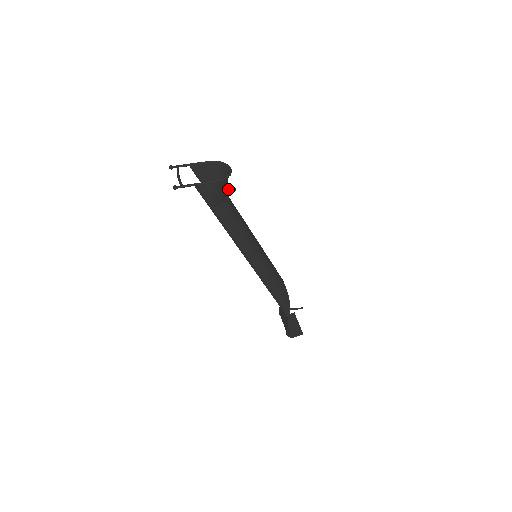
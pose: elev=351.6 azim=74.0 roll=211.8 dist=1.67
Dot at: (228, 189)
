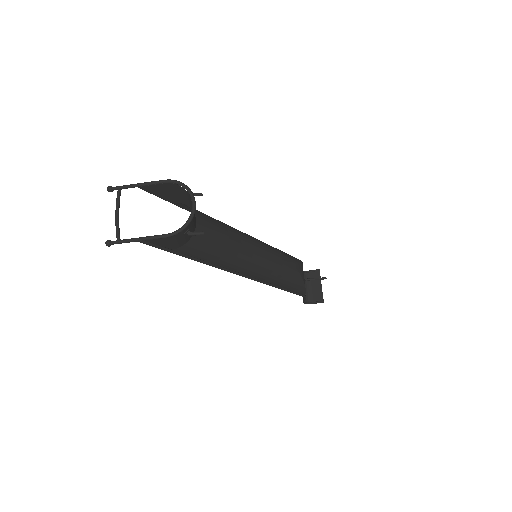
Dot at: (192, 234)
